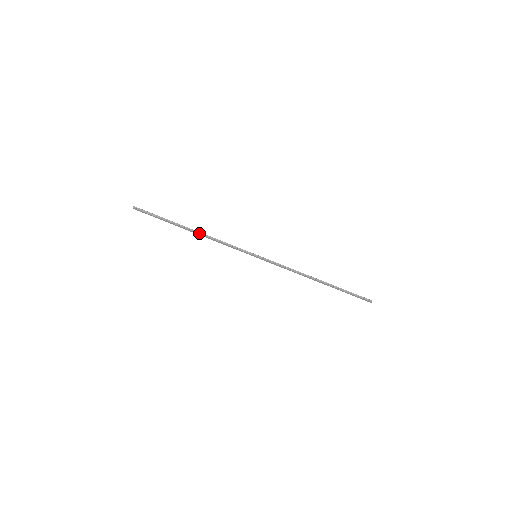
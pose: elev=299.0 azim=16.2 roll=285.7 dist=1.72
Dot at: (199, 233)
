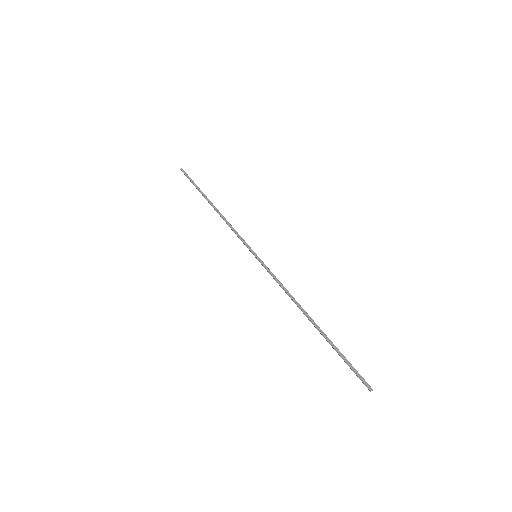
Dot at: (217, 210)
